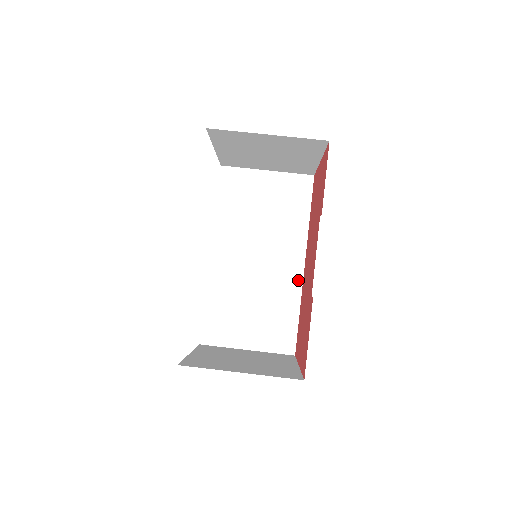
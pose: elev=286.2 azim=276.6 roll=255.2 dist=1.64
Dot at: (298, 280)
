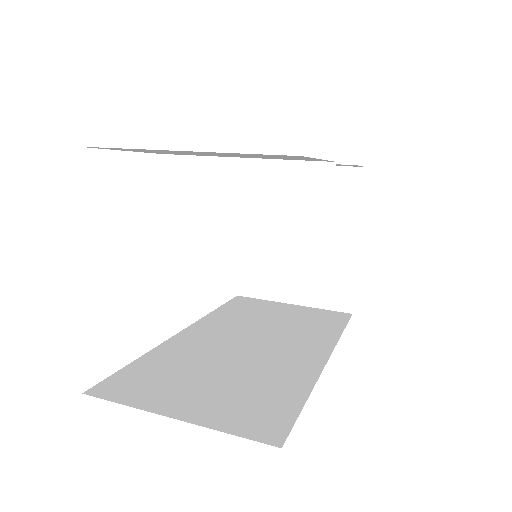
Dot at: (314, 368)
